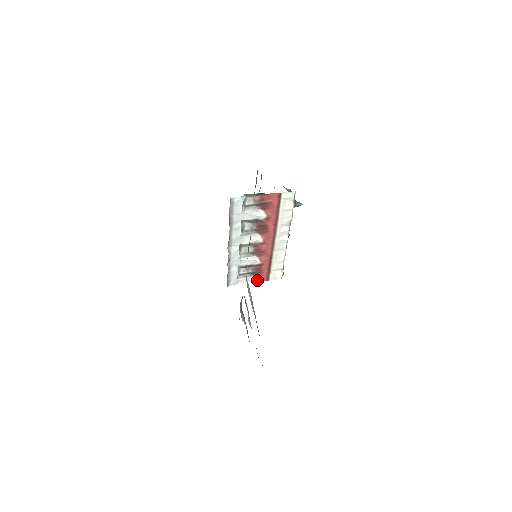
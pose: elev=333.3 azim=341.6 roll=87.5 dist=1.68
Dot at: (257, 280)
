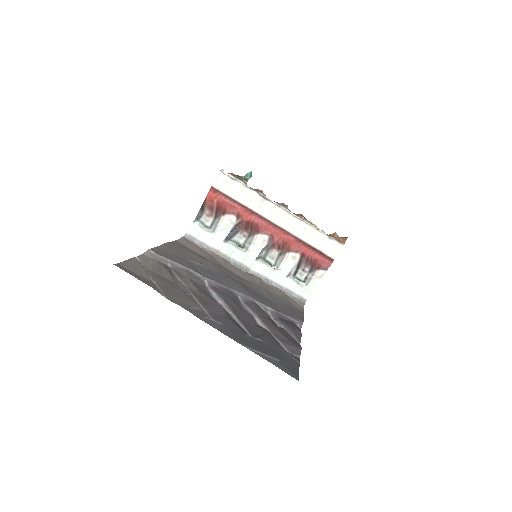
Dot at: (325, 270)
